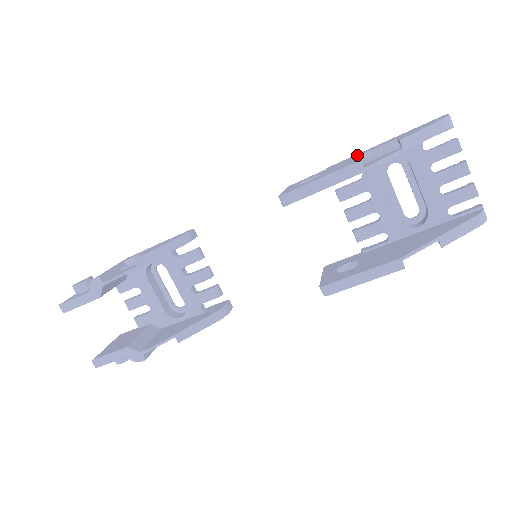
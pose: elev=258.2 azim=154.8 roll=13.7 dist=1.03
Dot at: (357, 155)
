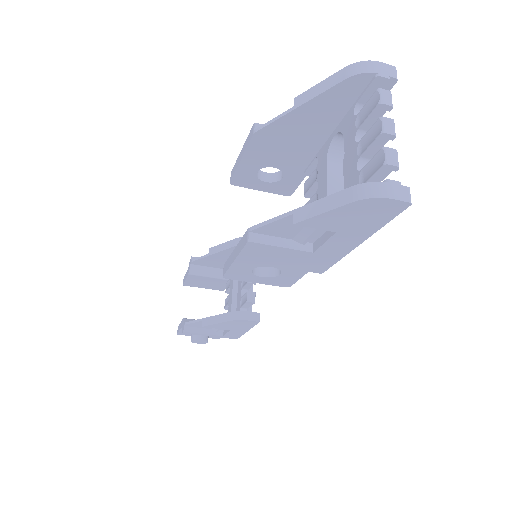
Dot at: occluded
